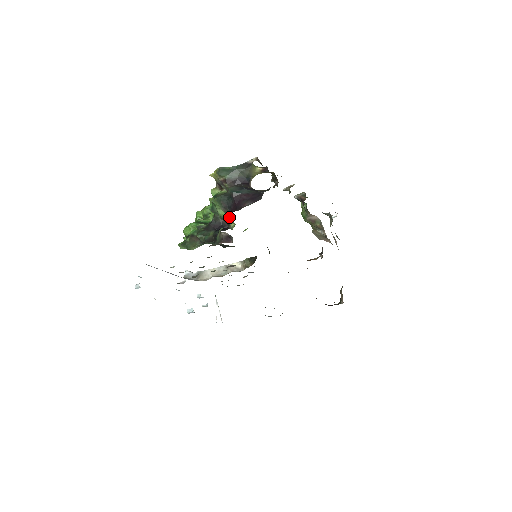
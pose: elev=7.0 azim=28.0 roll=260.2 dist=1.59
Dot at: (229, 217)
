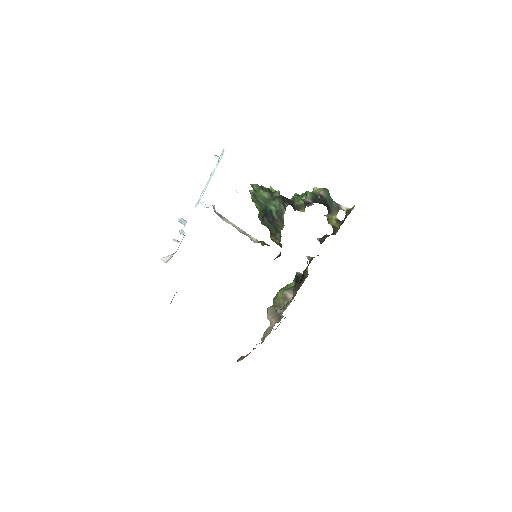
Dot at: occluded
